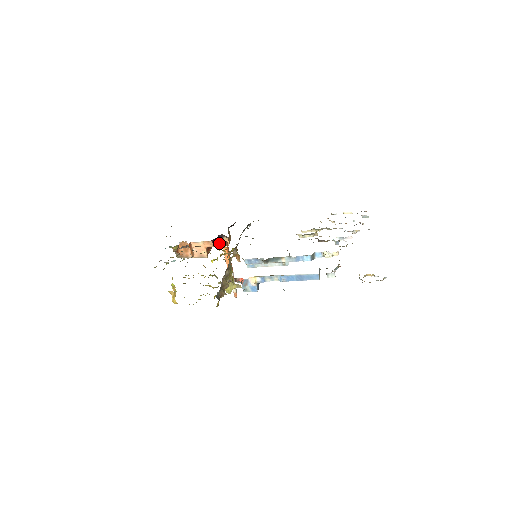
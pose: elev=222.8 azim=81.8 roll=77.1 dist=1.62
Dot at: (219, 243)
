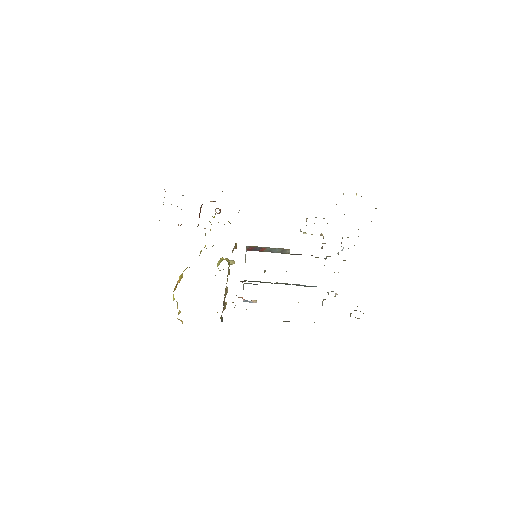
Dot at: occluded
